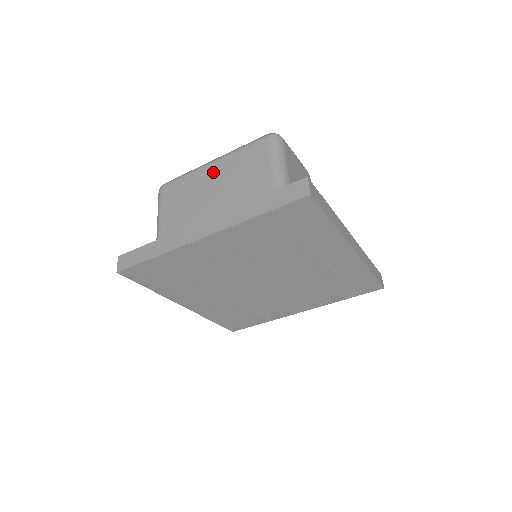
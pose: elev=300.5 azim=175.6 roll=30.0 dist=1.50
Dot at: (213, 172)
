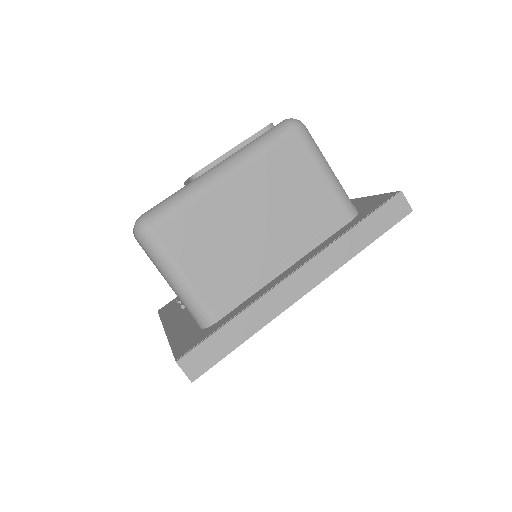
Dot at: (239, 191)
